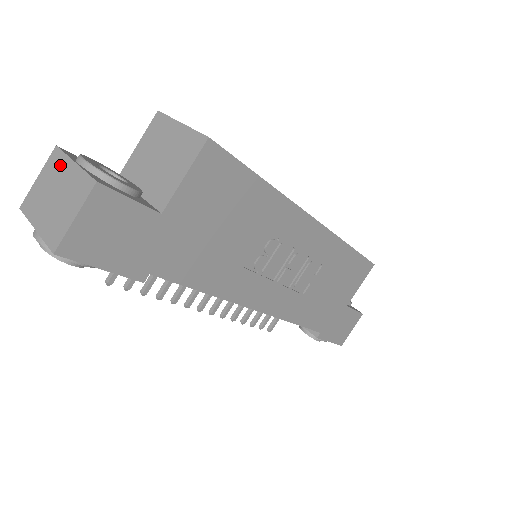
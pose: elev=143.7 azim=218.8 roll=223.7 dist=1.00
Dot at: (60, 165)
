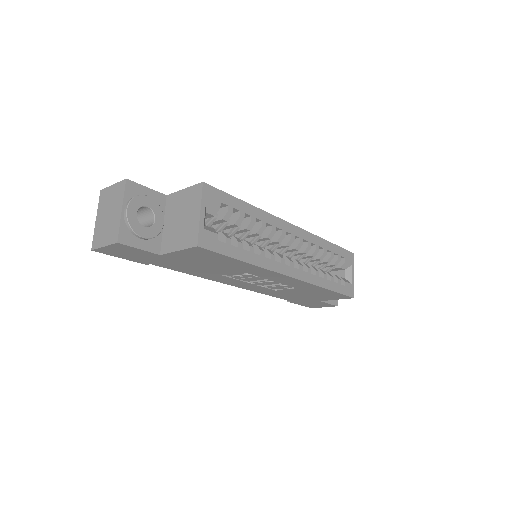
Dot at: (119, 198)
